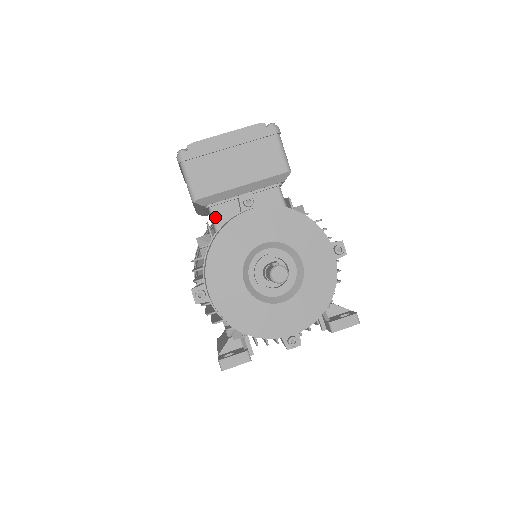
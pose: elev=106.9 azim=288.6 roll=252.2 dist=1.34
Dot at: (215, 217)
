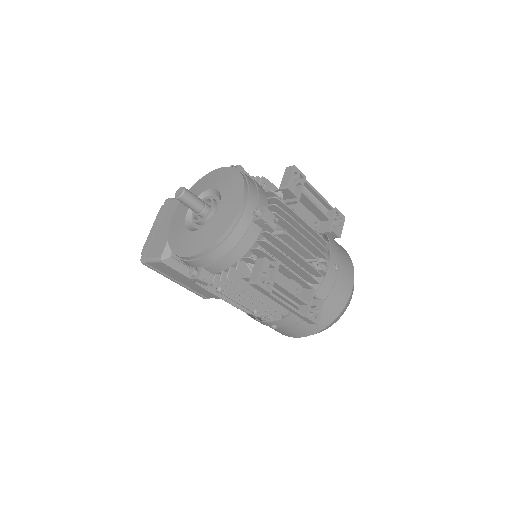
Dot at: occluded
